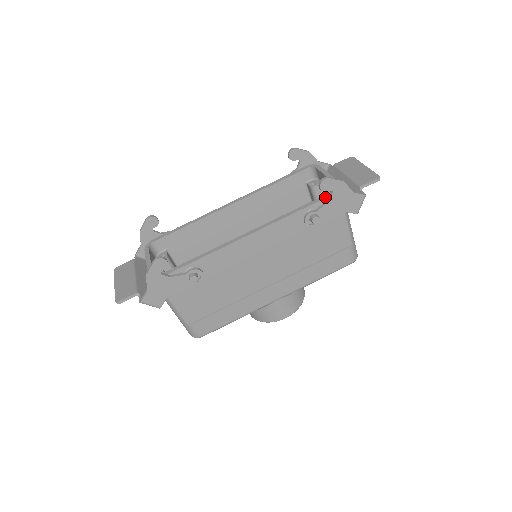
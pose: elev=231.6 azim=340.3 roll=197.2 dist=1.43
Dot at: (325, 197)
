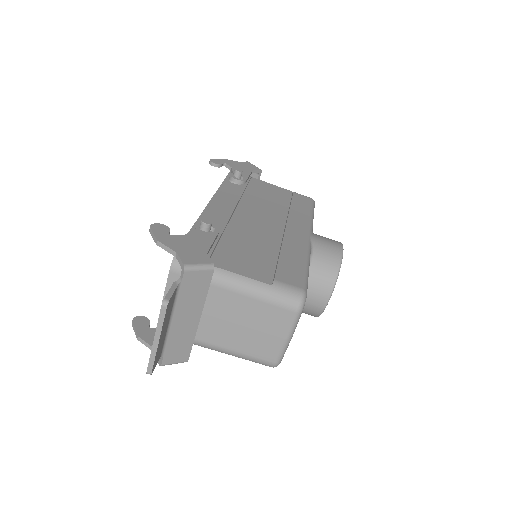
Dot at: (228, 173)
